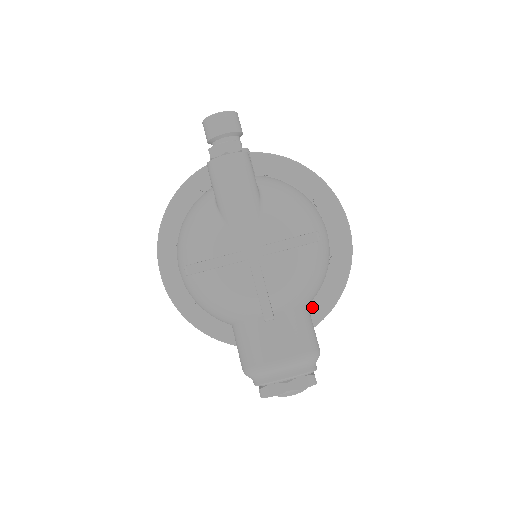
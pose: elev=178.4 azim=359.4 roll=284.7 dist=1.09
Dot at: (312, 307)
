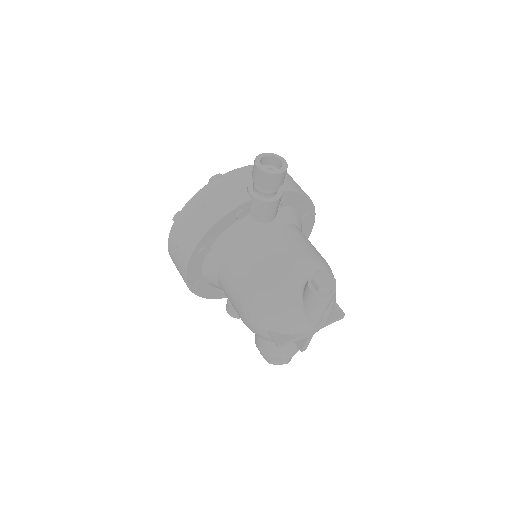
Dot at: occluded
